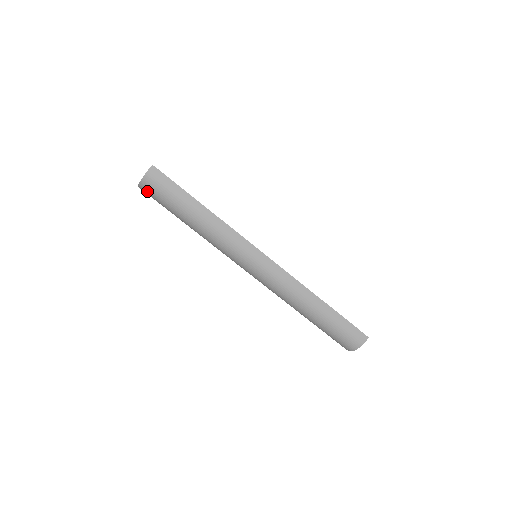
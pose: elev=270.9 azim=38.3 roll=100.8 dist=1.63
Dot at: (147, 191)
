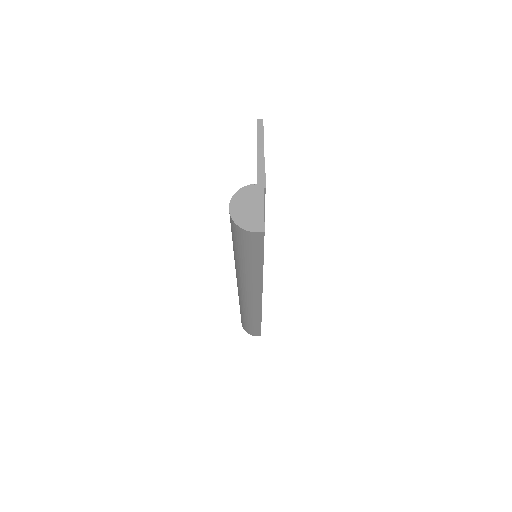
Dot at: (233, 226)
